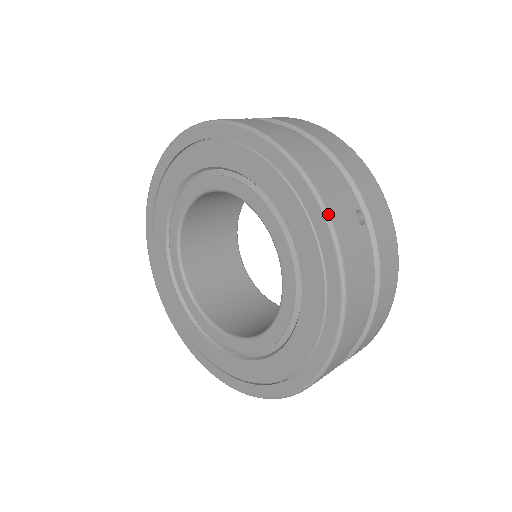
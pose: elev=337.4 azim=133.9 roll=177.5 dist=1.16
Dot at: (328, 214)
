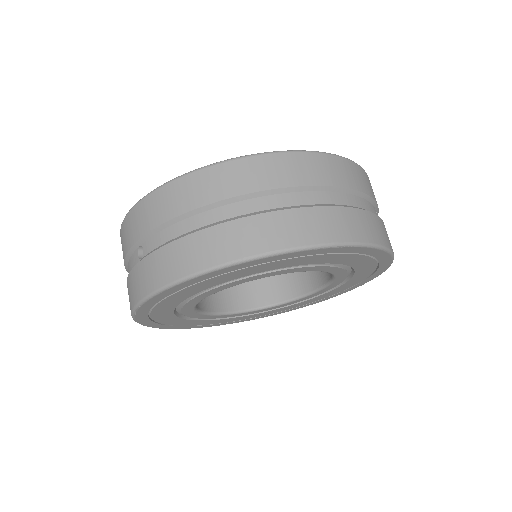
Dot at: (392, 252)
